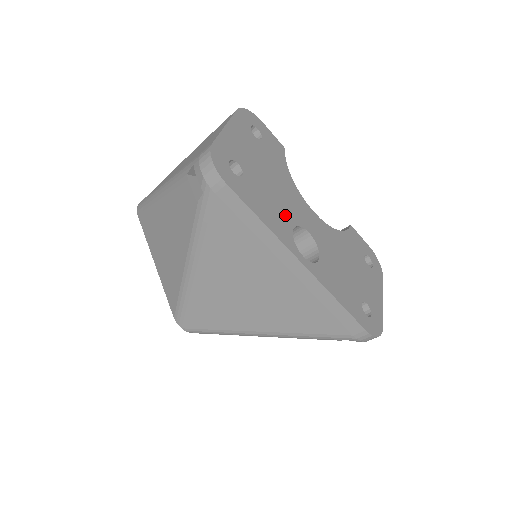
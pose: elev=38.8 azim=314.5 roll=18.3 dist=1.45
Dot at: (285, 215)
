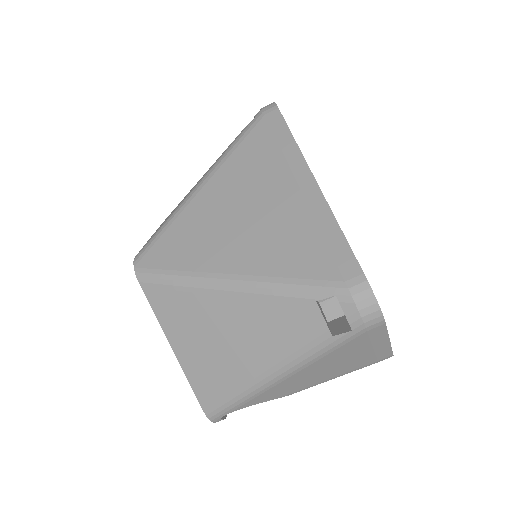
Dot at: occluded
